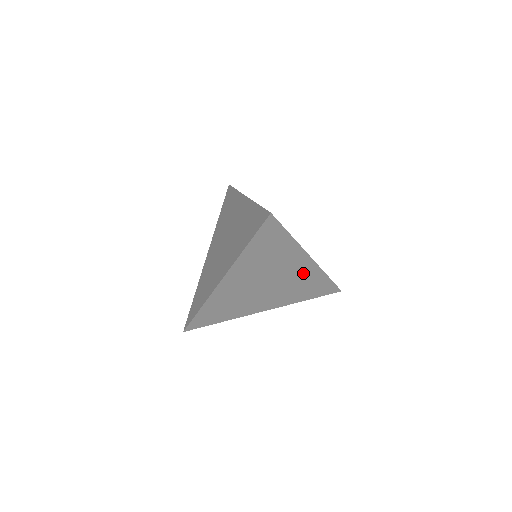
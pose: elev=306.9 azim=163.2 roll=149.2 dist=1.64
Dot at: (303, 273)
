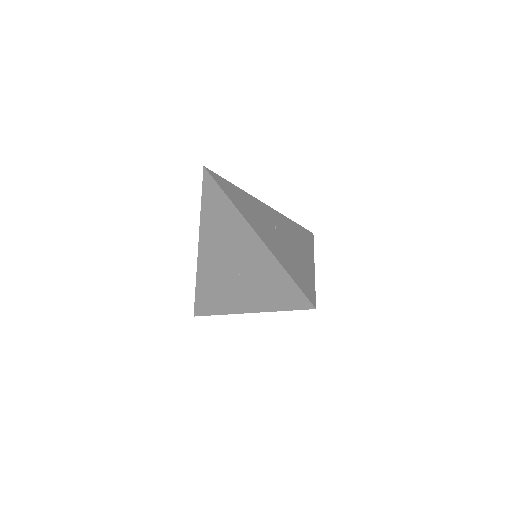
Dot at: (258, 257)
